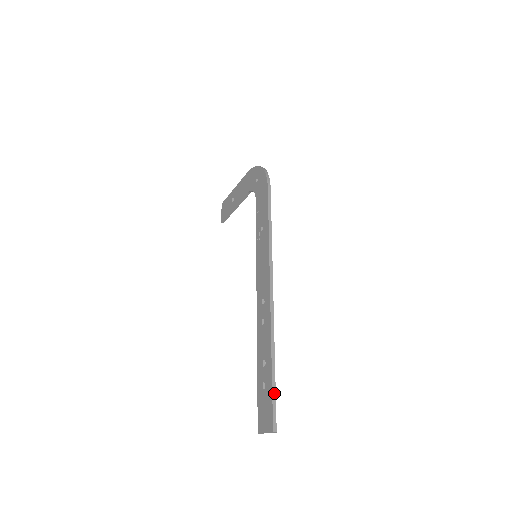
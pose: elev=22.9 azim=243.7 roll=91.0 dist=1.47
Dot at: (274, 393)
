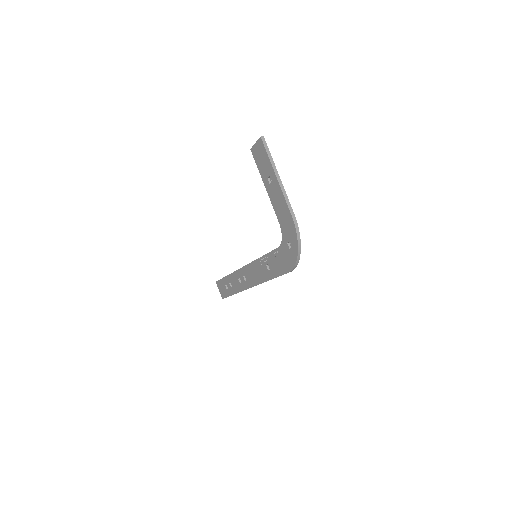
Dot at: occluded
